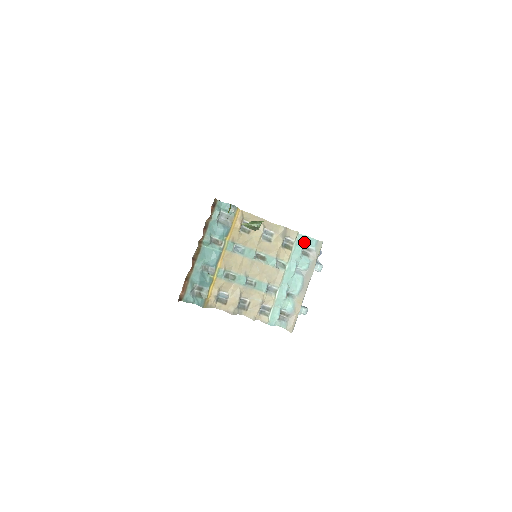
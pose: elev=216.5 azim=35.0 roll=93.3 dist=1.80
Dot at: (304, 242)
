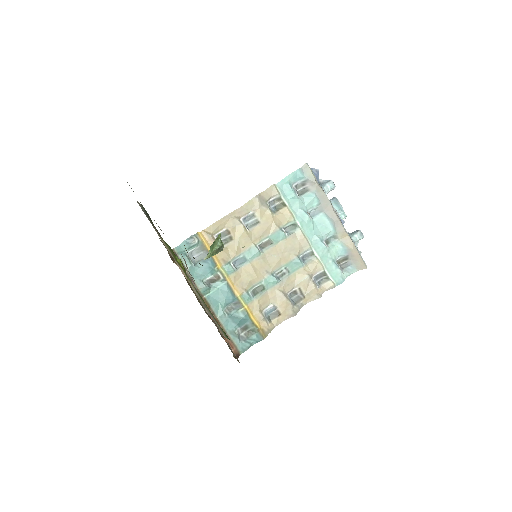
Dot at: (289, 185)
